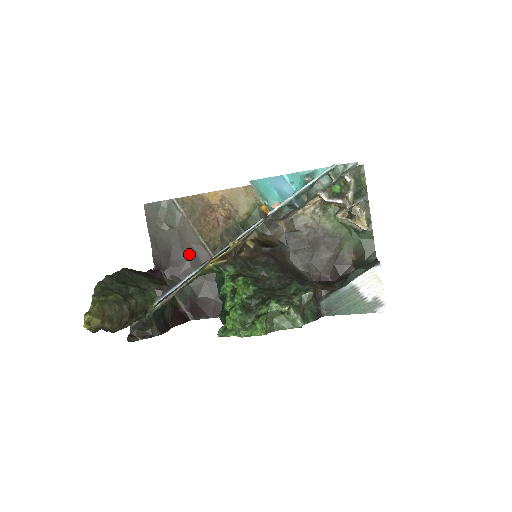
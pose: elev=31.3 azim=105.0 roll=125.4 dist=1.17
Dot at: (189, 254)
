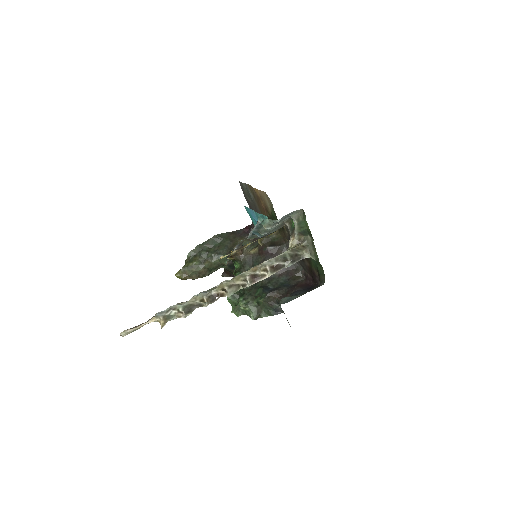
Dot at: occluded
